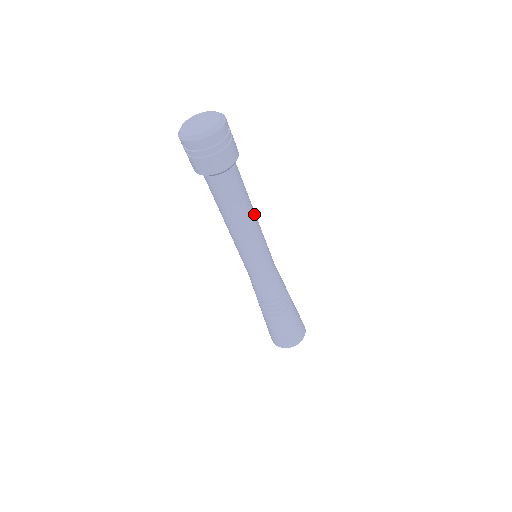
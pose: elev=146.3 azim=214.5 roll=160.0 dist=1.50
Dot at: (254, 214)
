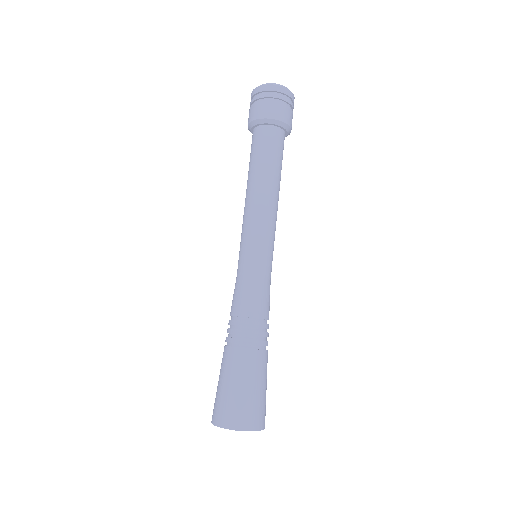
Dot at: occluded
